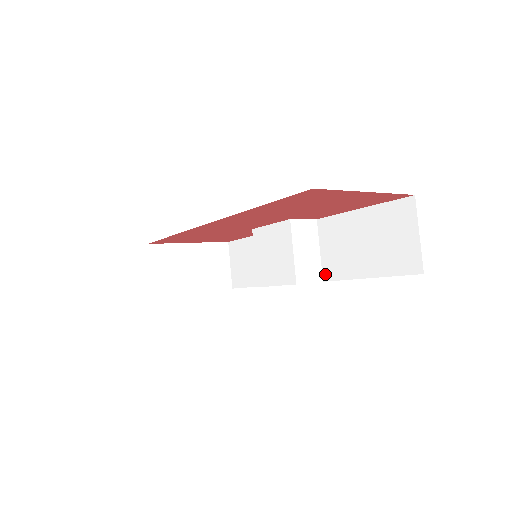
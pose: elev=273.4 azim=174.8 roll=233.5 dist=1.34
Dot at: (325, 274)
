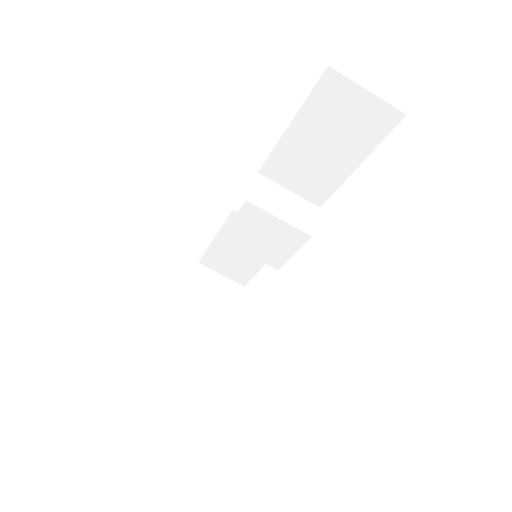
Dot at: (315, 201)
